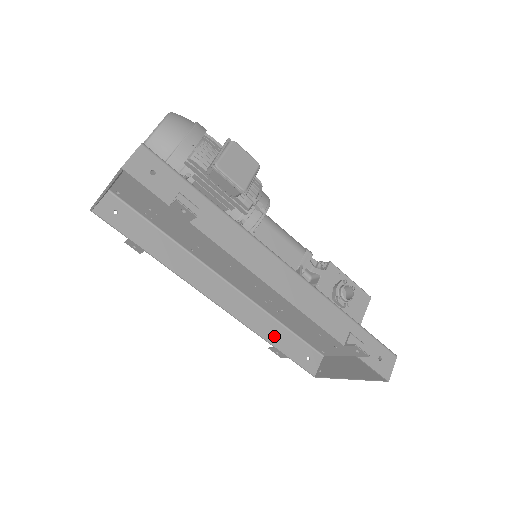
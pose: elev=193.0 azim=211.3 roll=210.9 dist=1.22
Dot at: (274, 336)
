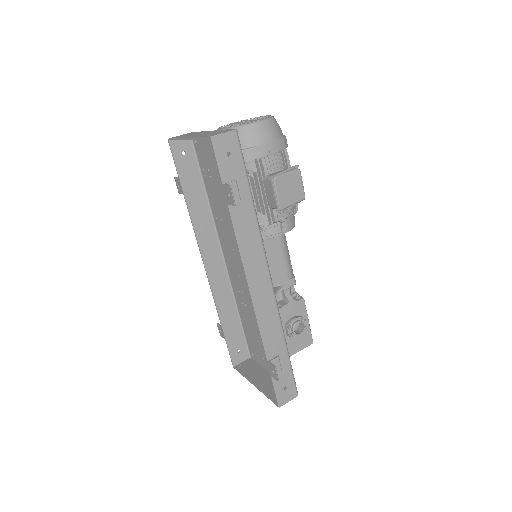
Dot at: (227, 318)
